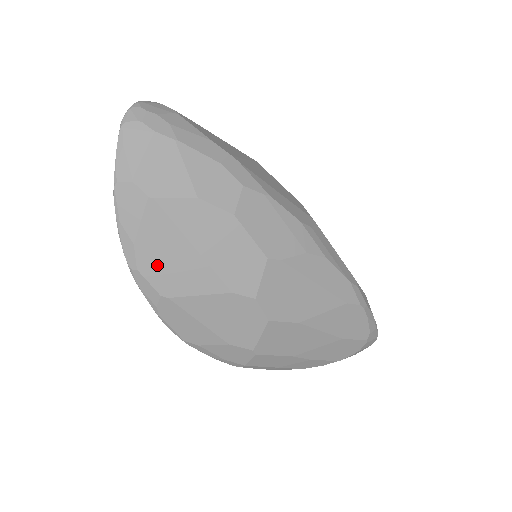
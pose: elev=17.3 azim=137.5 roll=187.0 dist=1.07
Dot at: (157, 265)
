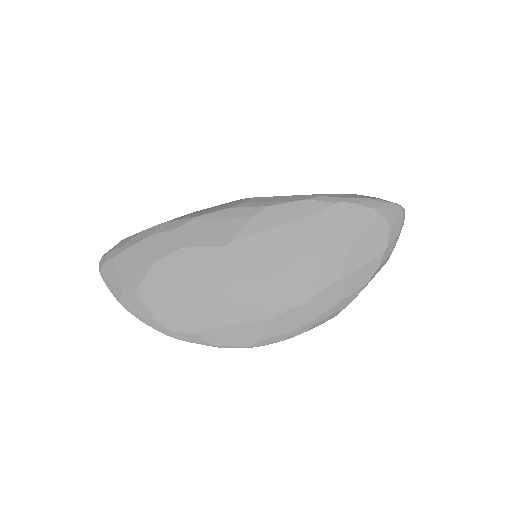
Dot at: (177, 318)
